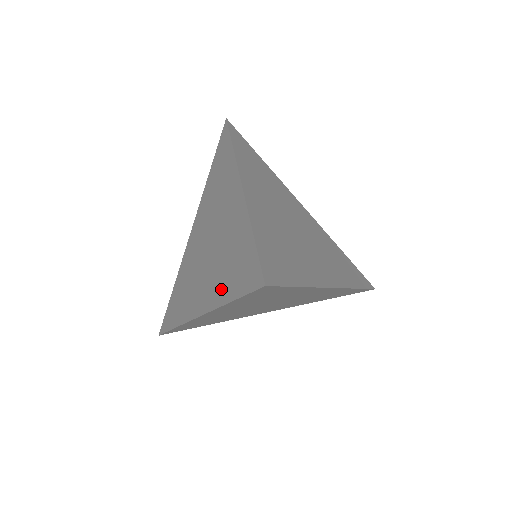
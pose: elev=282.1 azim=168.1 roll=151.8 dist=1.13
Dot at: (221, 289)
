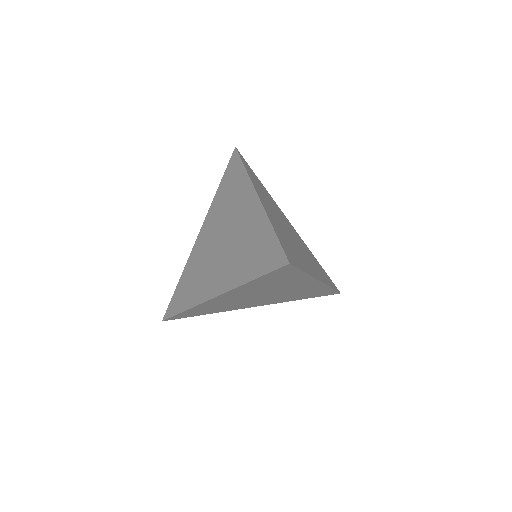
Dot at: (241, 273)
